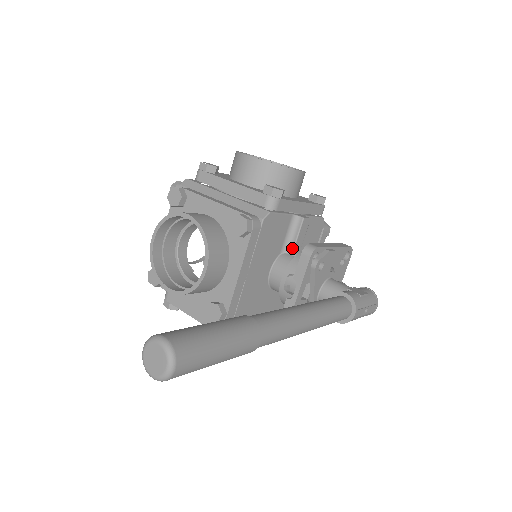
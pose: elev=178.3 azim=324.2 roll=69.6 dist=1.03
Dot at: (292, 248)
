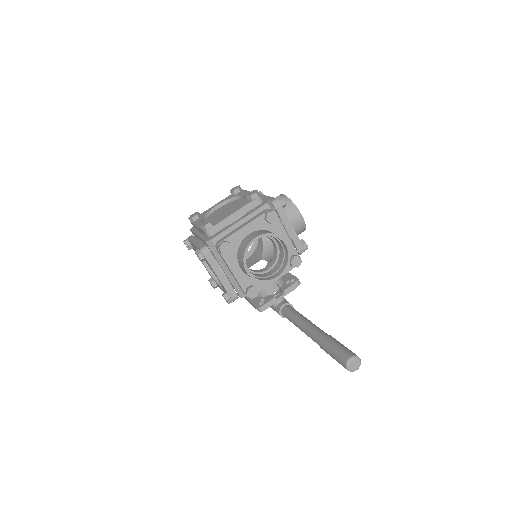
Dot at: occluded
